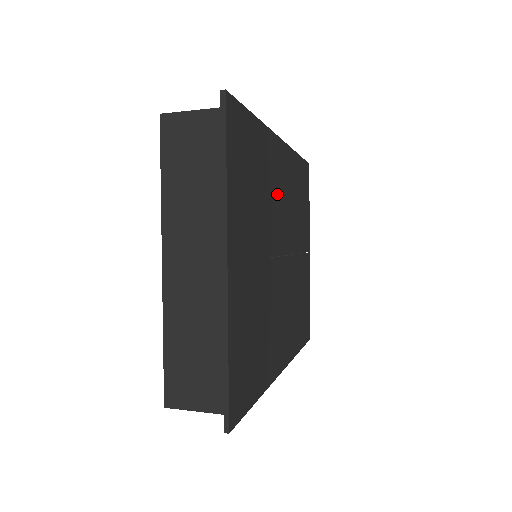
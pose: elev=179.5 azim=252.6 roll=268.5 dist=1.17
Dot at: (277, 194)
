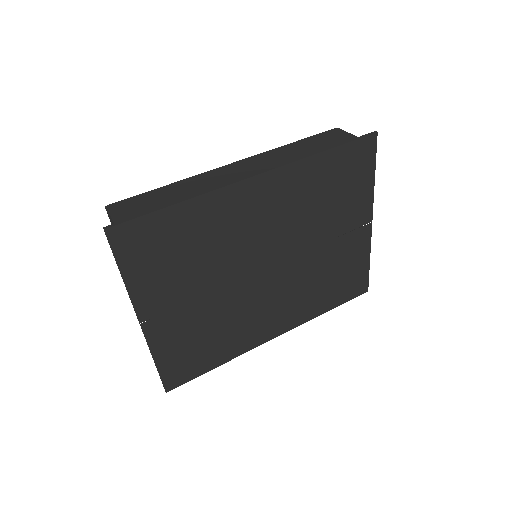
Dot at: (248, 228)
